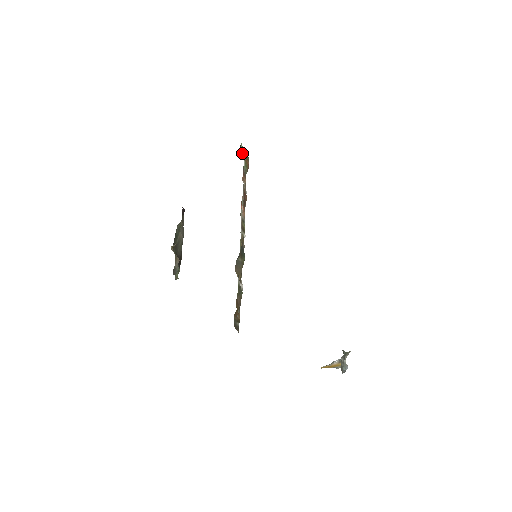
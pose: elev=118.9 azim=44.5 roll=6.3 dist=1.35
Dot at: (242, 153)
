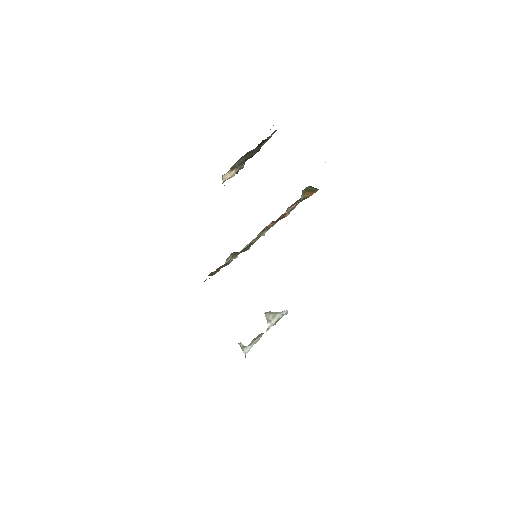
Dot at: (307, 189)
